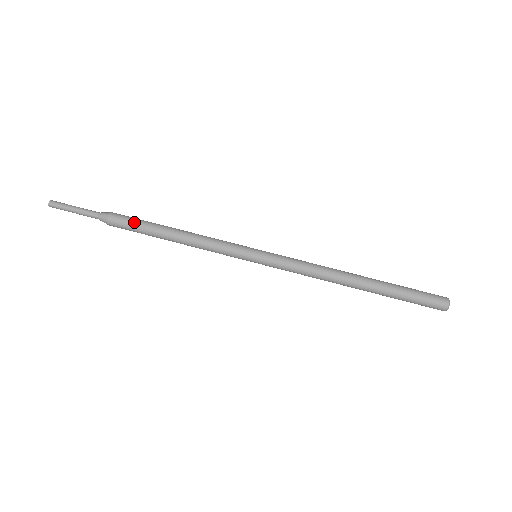
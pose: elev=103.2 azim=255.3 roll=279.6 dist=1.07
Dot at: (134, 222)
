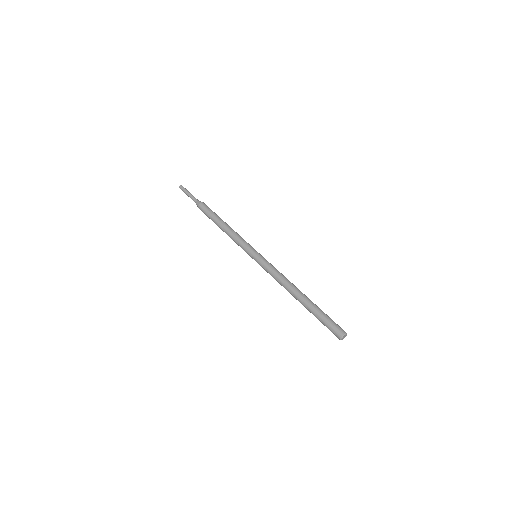
Dot at: (207, 213)
